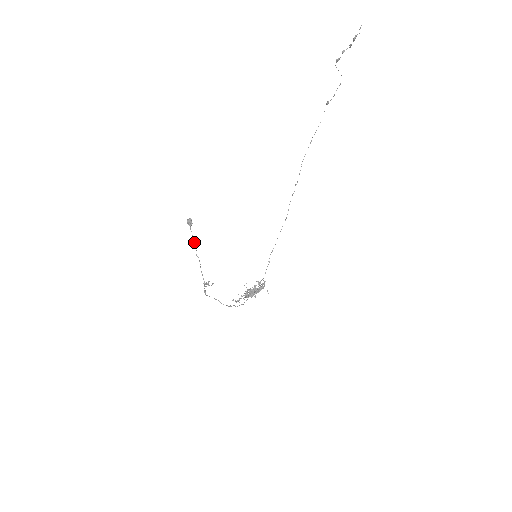
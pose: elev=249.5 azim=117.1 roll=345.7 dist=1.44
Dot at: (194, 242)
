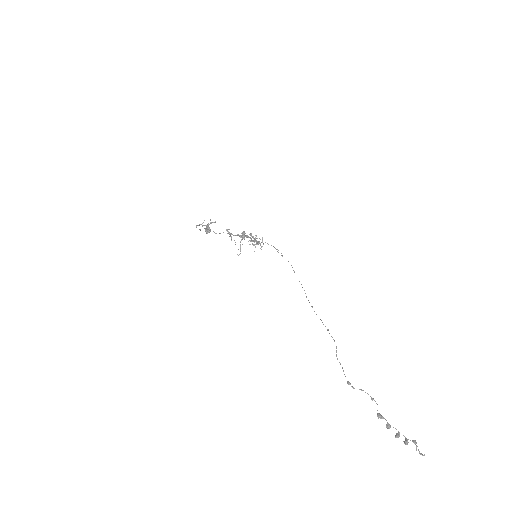
Dot at: occluded
